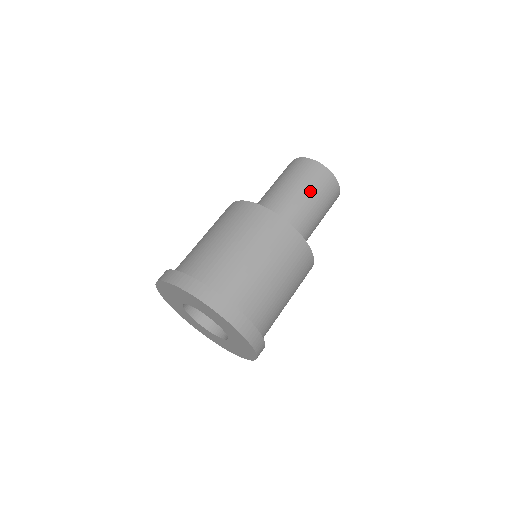
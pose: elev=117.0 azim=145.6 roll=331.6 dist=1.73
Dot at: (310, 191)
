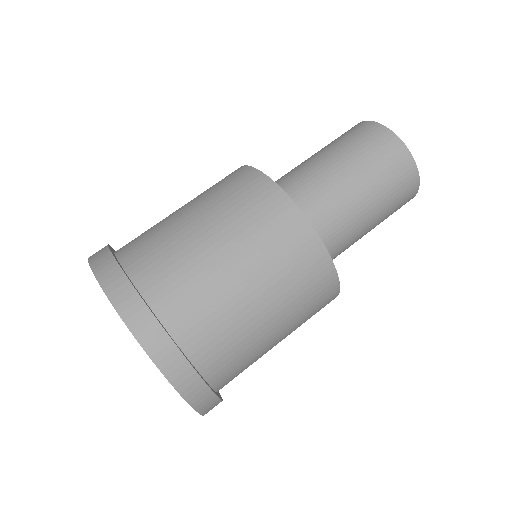
Dot at: (381, 211)
